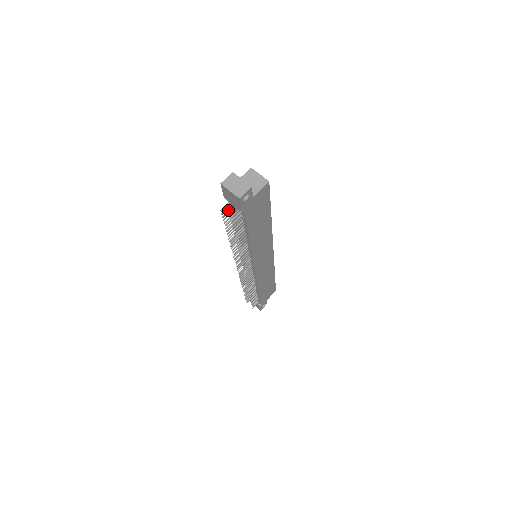
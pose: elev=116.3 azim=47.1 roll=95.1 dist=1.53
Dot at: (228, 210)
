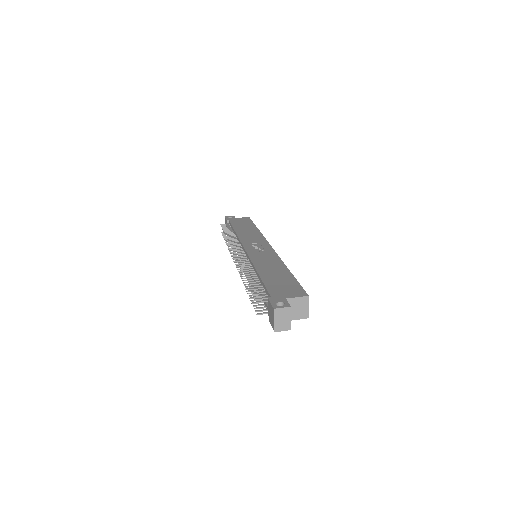
Dot at: (263, 296)
